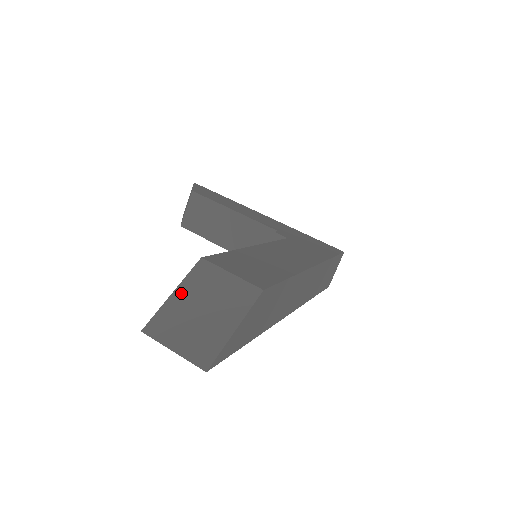
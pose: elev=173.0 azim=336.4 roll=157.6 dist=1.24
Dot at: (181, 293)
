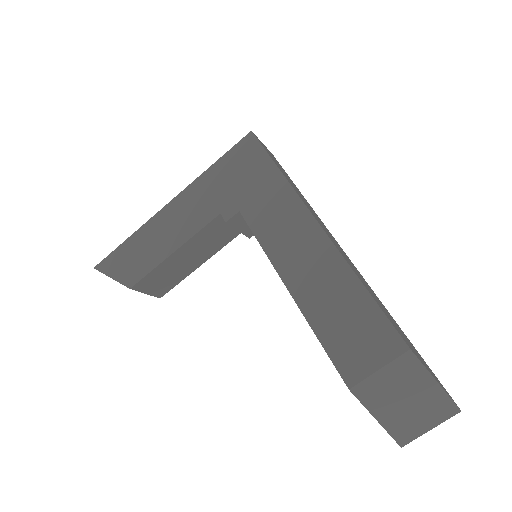
Dot at: (380, 414)
